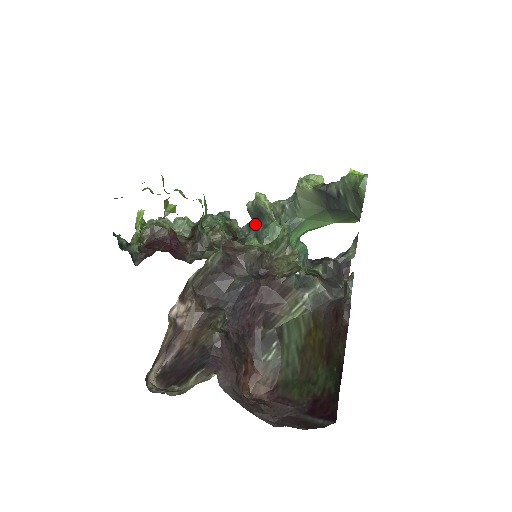
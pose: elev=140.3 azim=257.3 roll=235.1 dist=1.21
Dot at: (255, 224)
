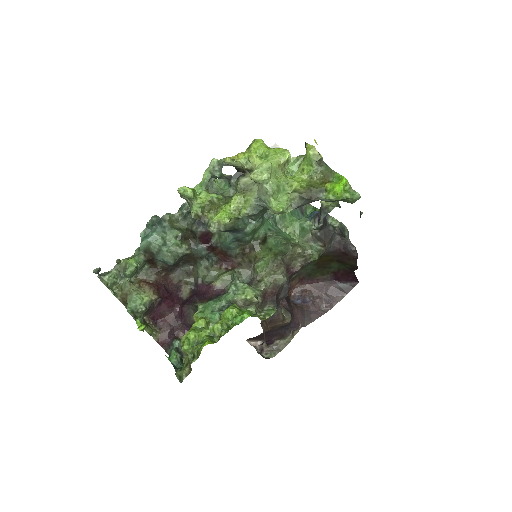
Dot at: occluded
